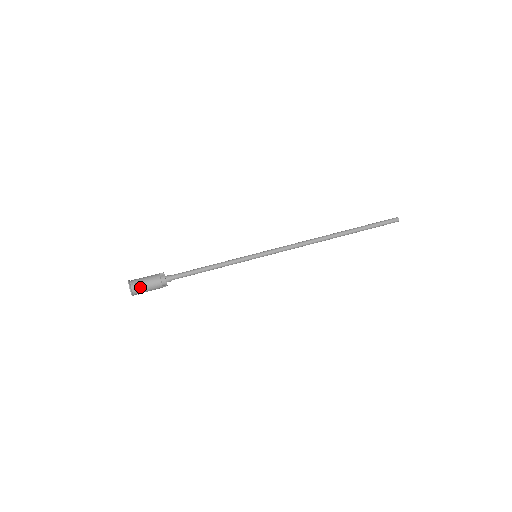
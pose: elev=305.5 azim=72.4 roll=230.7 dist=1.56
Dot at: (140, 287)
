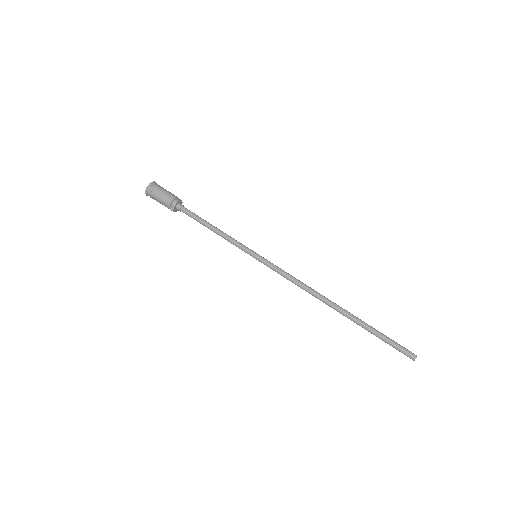
Dot at: (157, 189)
